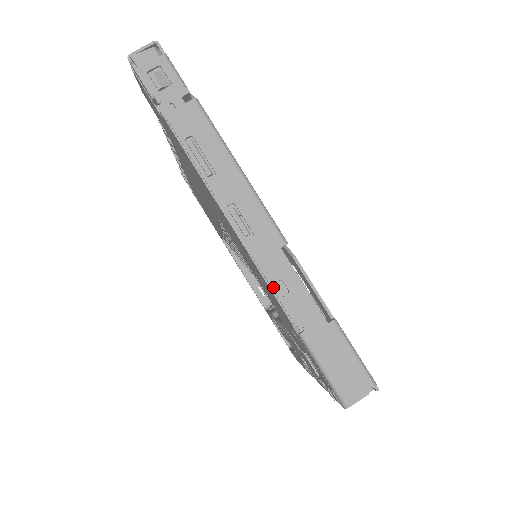
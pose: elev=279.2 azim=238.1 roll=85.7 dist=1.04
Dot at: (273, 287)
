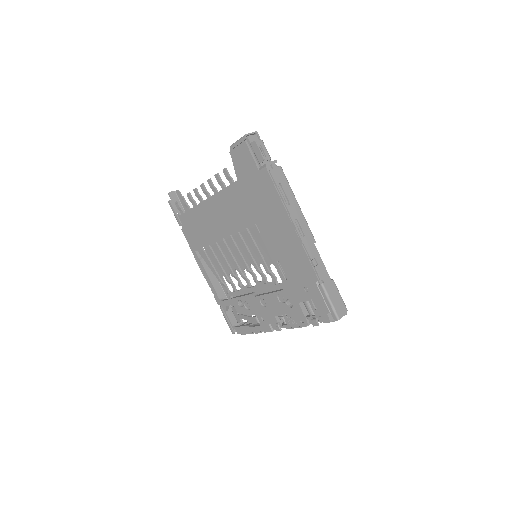
Dot at: (312, 261)
